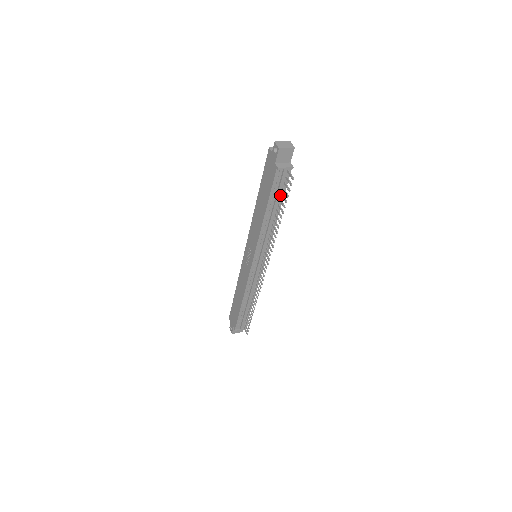
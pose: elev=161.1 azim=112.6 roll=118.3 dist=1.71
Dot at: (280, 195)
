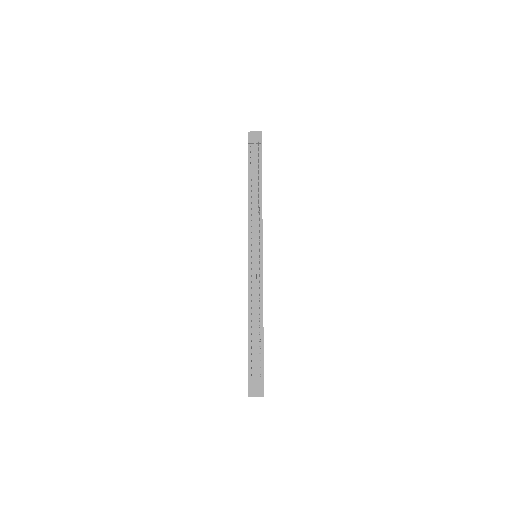
Dot at: occluded
